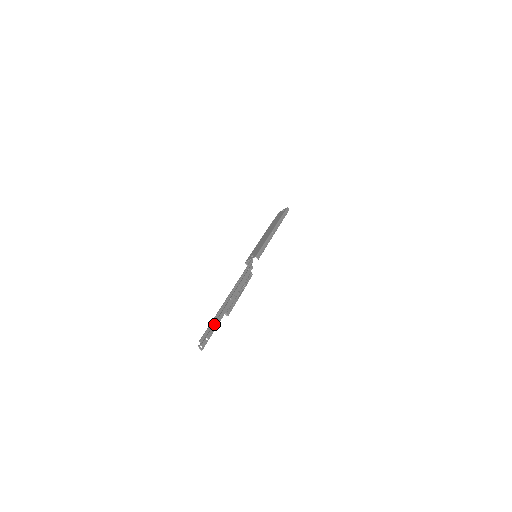
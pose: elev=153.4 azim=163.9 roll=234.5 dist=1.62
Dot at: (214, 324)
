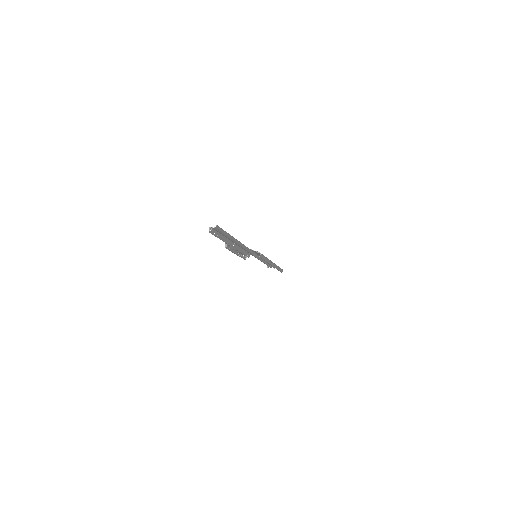
Dot at: (222, 236)
